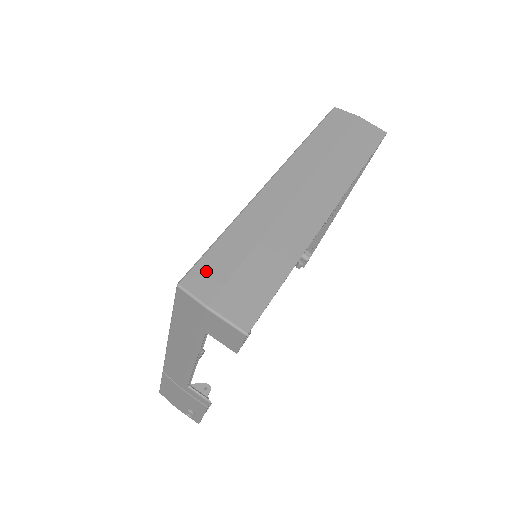
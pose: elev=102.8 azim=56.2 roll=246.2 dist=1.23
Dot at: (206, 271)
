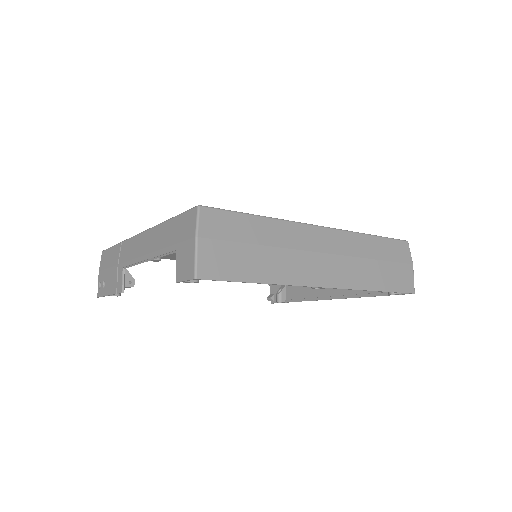
Dot at: (222, 220)
